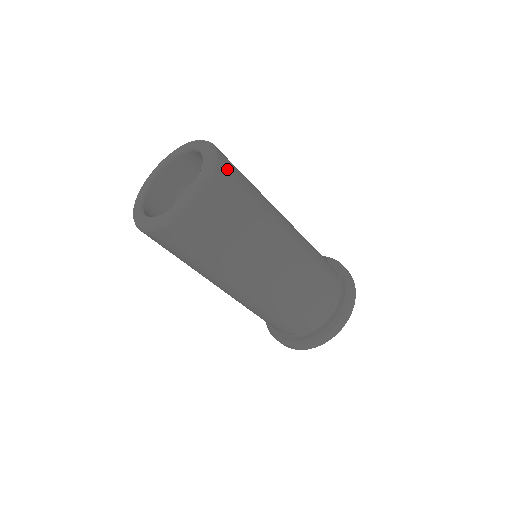
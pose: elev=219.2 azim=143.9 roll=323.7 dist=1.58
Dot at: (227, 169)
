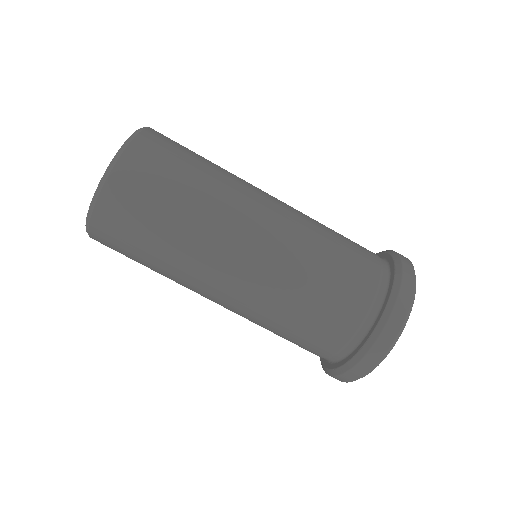
Dot at: occluded
